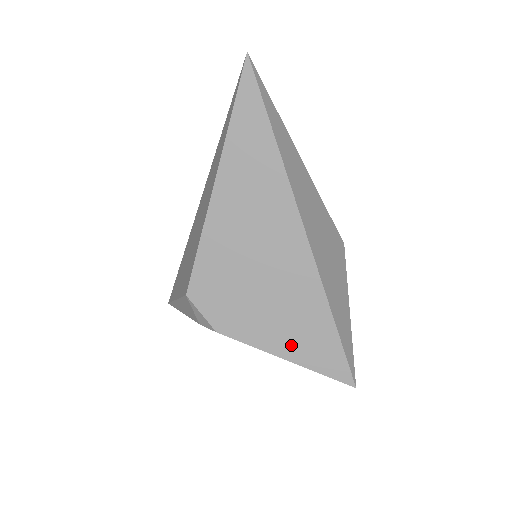
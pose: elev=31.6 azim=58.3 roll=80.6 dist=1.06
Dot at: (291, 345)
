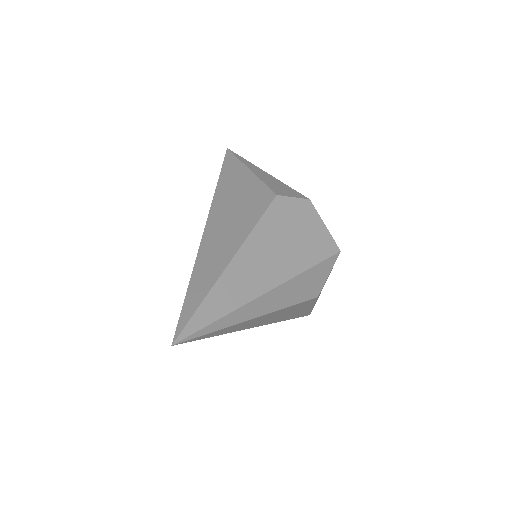
Dot at: occluded
